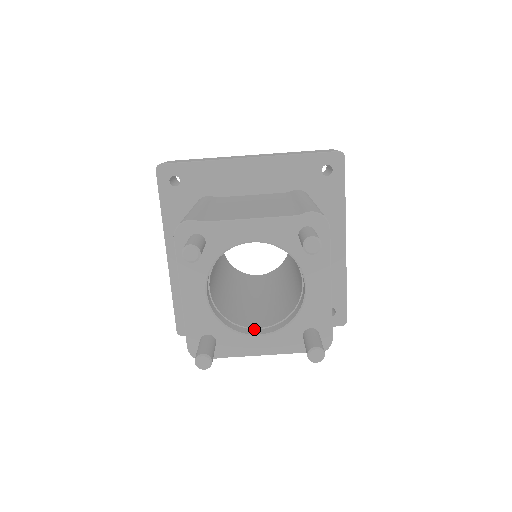
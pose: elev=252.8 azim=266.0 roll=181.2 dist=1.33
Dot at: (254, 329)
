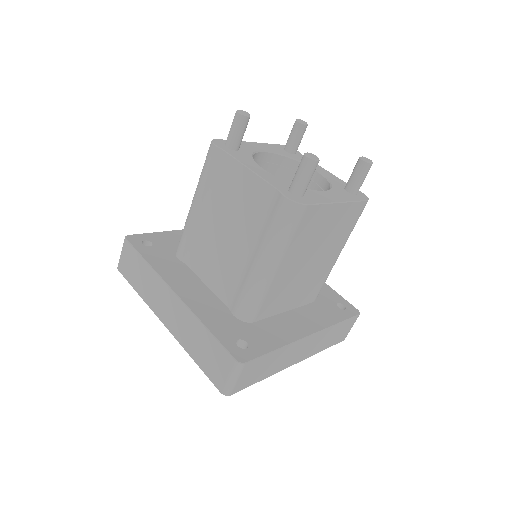
Dot at: occluded
